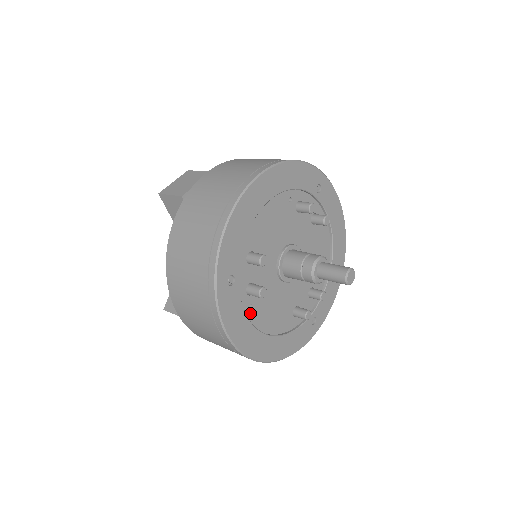
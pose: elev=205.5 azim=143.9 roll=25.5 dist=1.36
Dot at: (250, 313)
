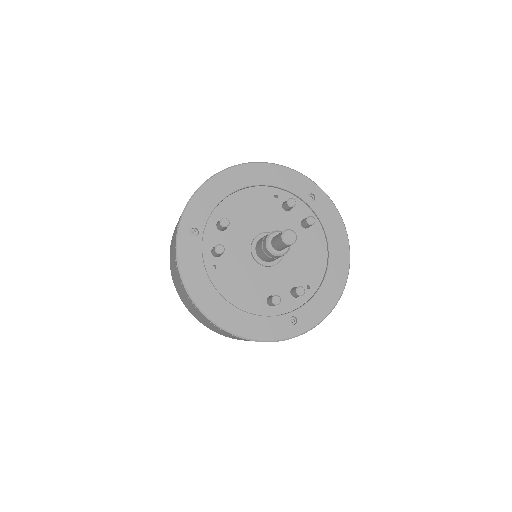
Dot at: (212, 273)
